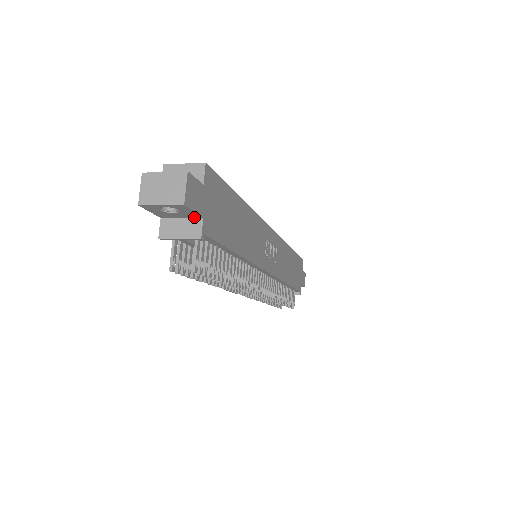
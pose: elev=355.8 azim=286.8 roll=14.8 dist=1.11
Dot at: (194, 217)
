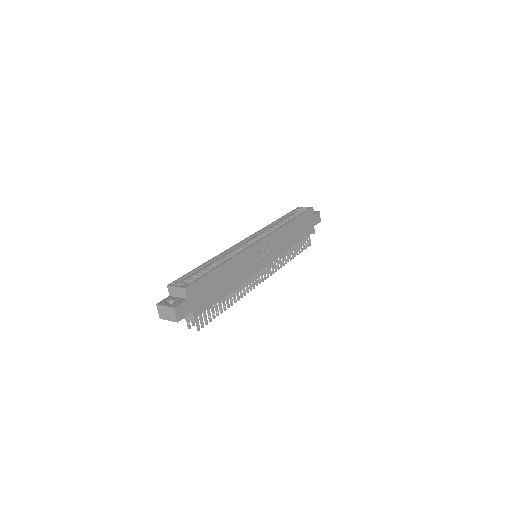
Dot at: (189, 311)
